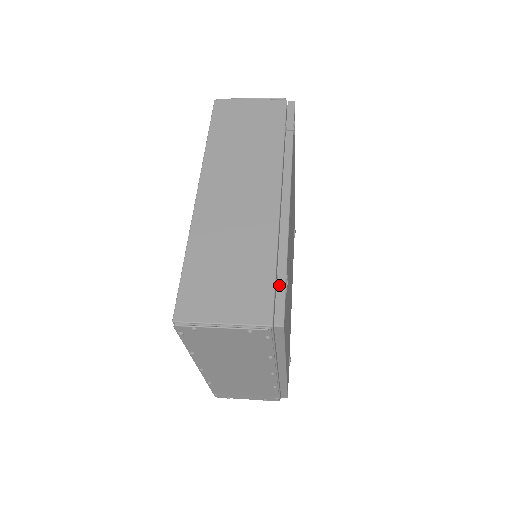
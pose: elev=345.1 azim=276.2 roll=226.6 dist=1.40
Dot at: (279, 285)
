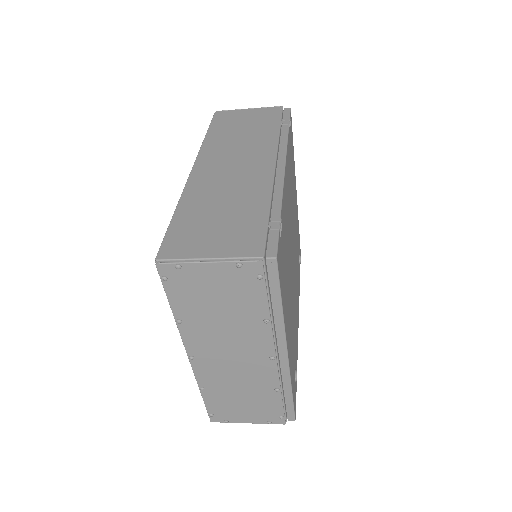
Dot at: (272, 226)
